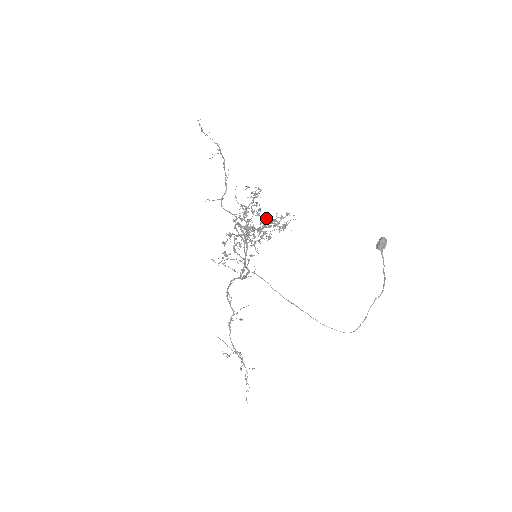
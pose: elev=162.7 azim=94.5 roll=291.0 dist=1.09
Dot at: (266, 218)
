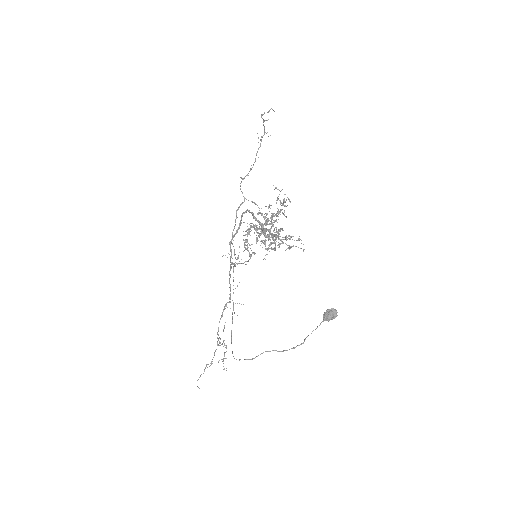
Dot at: (280, 228)
